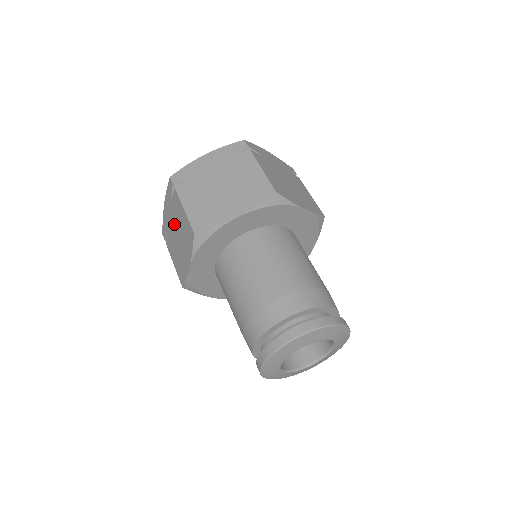
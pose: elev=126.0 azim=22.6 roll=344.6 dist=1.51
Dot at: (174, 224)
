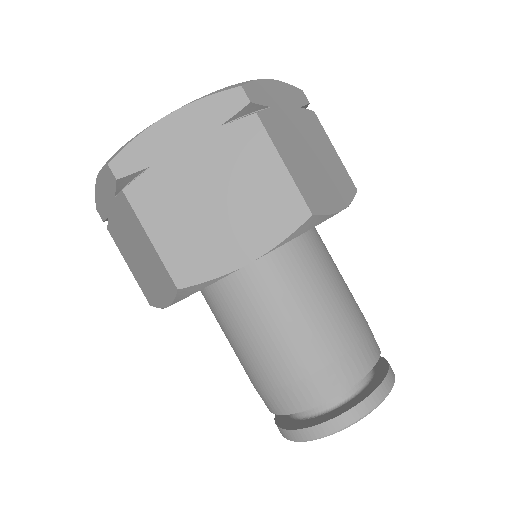
Dot at: (125, 230)
